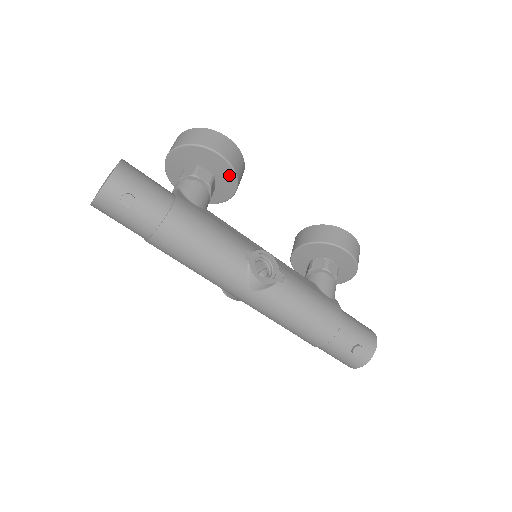
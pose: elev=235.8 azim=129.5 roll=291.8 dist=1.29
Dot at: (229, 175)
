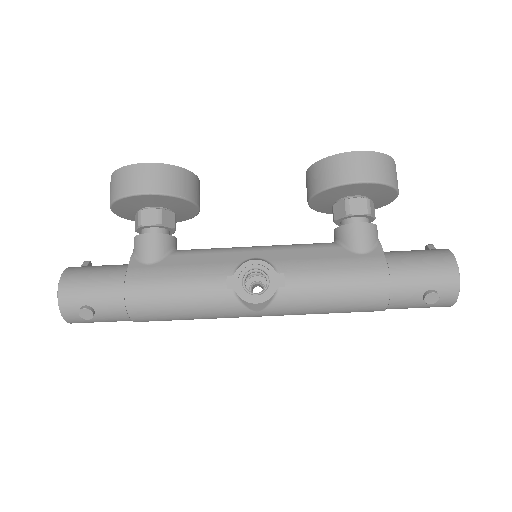
Dot at: (170, 200)
